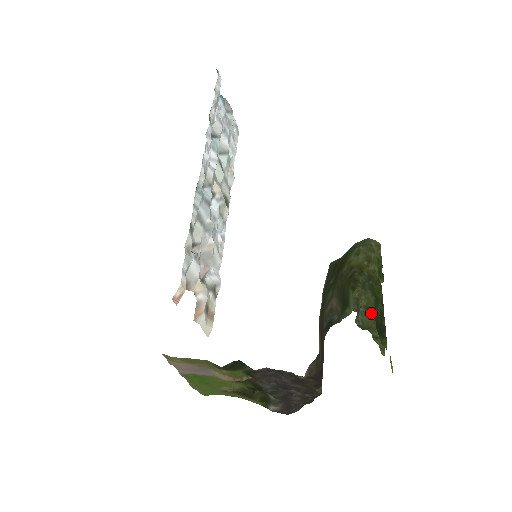
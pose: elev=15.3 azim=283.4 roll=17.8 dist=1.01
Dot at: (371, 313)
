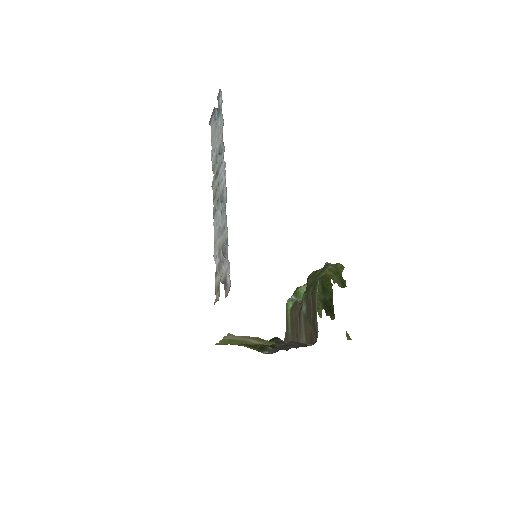
Dot at: (317, 294)
